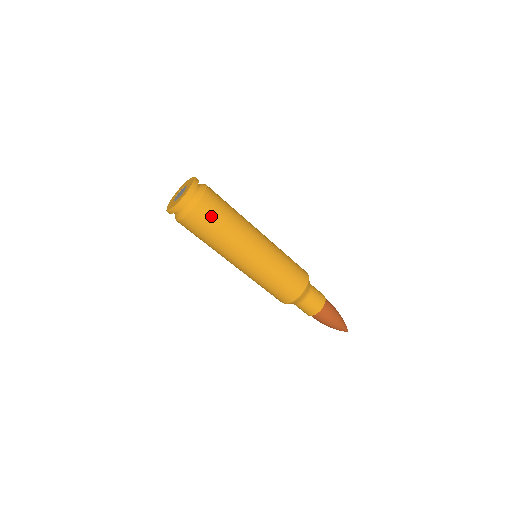
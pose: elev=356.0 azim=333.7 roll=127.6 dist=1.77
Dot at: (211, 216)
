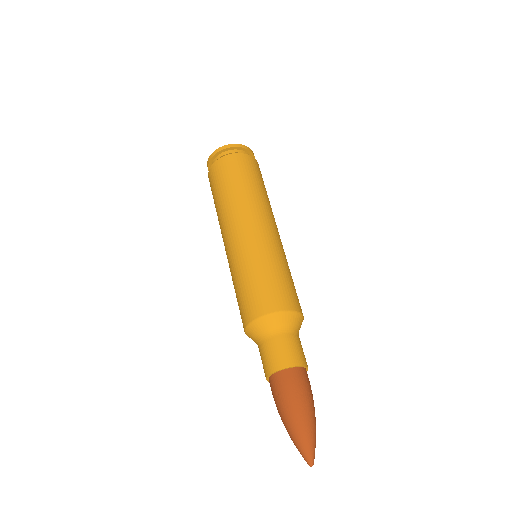
Dot at: (234, 170)
